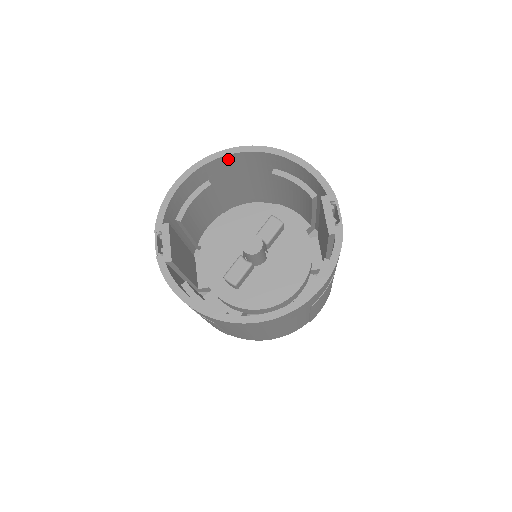
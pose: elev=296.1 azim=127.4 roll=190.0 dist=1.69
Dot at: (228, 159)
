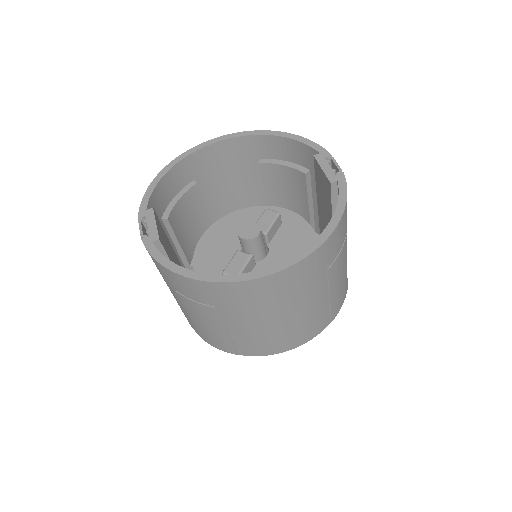
Dot at: (211, 151)
